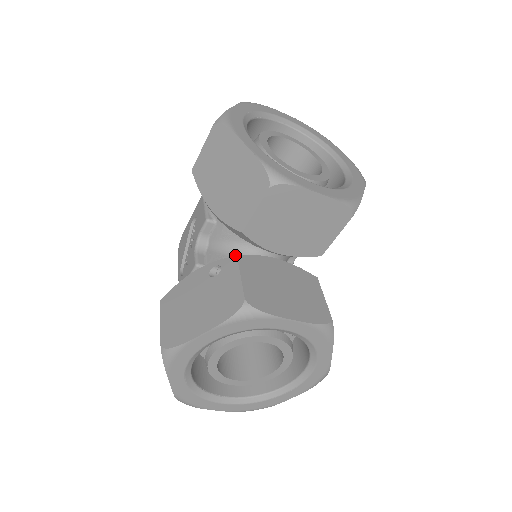
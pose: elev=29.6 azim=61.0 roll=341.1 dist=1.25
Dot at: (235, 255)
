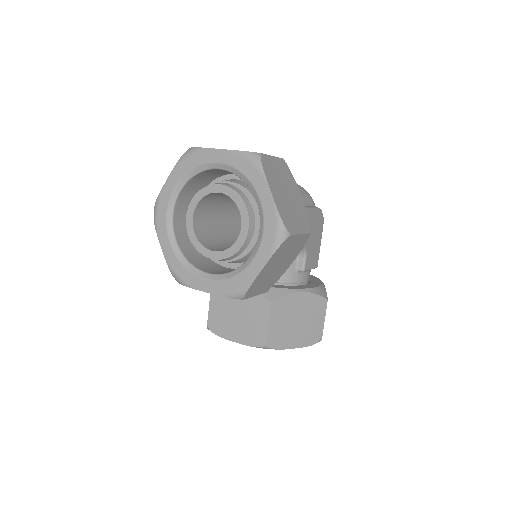
Dot at: occluded
